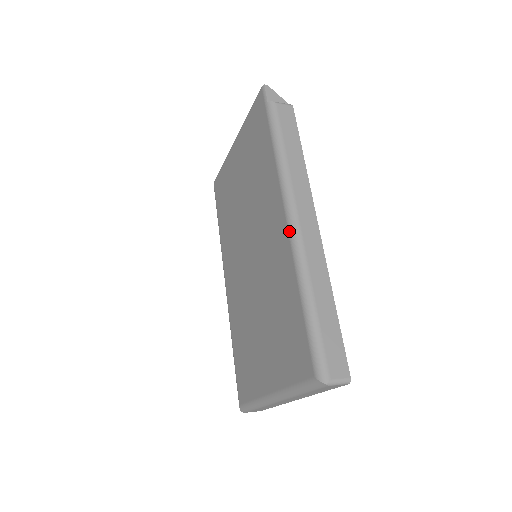
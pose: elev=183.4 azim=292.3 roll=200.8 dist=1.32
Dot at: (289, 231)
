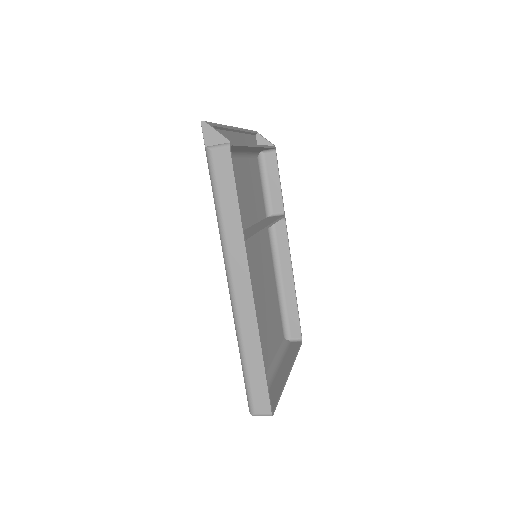
Dot at: (229, 293)
